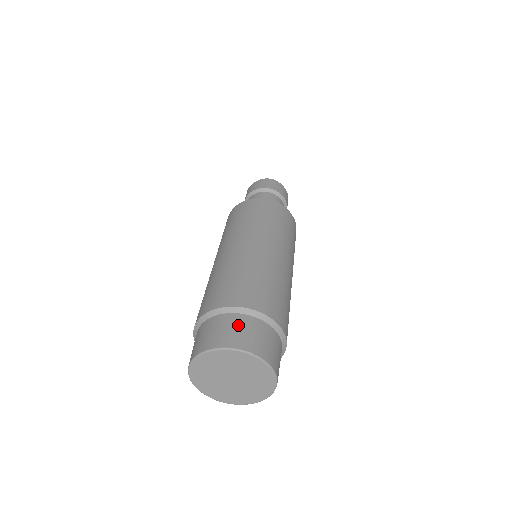
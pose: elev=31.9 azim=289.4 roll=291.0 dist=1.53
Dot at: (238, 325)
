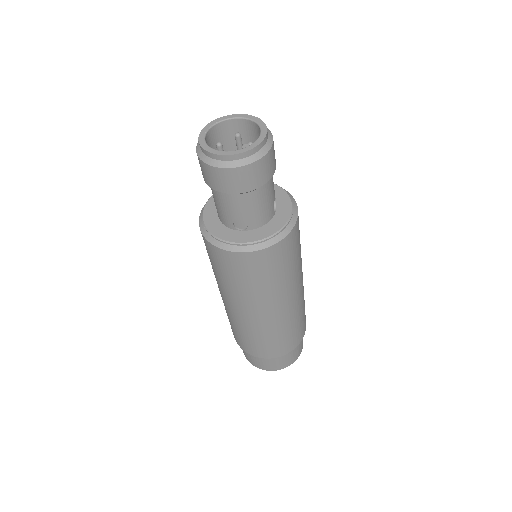
Dot at: (278, 361)
